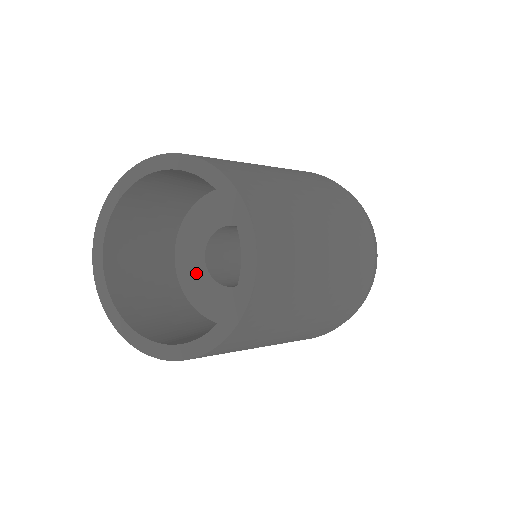
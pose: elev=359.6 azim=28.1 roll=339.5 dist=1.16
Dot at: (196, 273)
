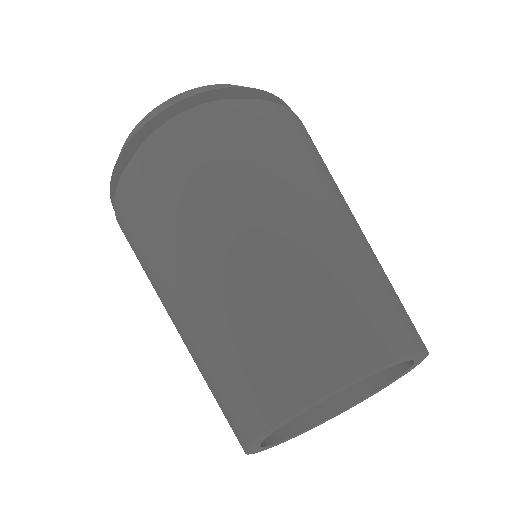
Dot at: occluded
